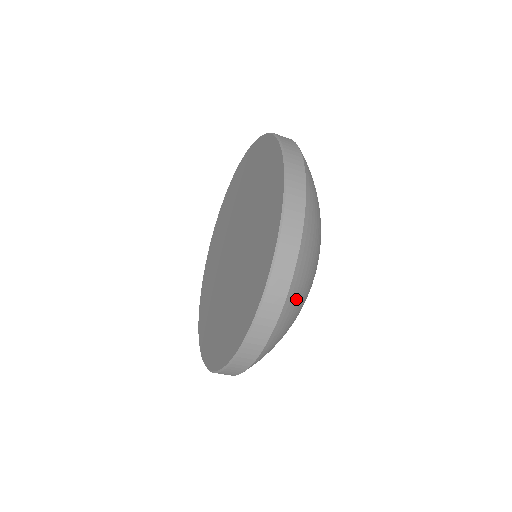
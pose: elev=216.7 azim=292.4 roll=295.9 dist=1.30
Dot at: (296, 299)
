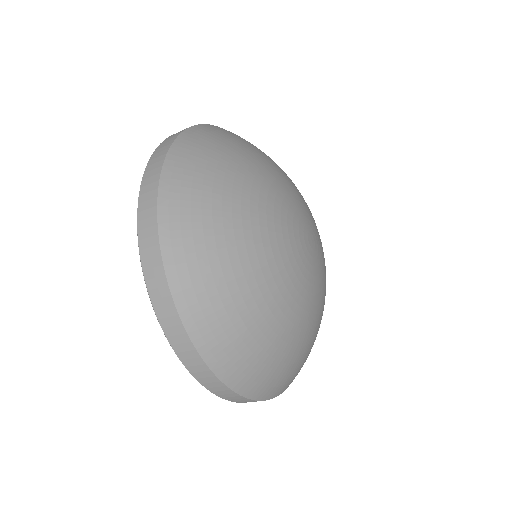
Dot at: (208, 307)
